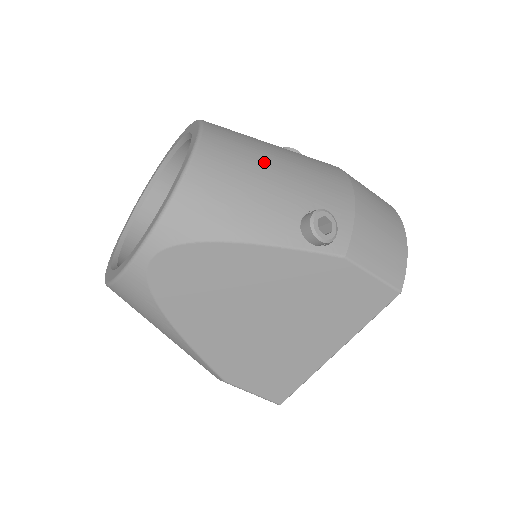
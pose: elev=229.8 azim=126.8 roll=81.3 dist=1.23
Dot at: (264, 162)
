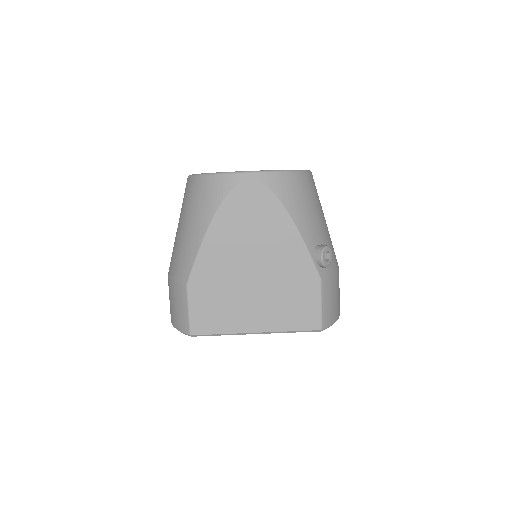
Dot at: (322, 211)
